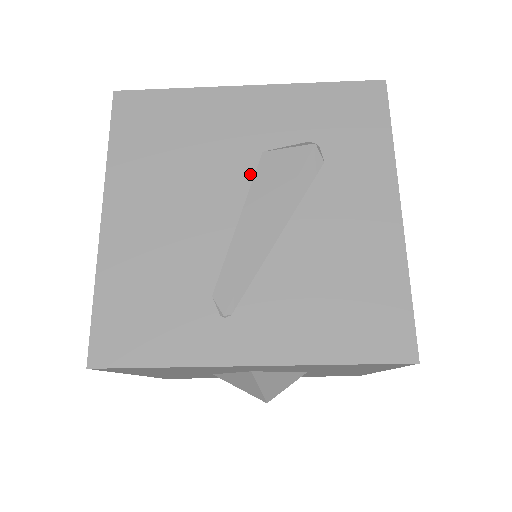
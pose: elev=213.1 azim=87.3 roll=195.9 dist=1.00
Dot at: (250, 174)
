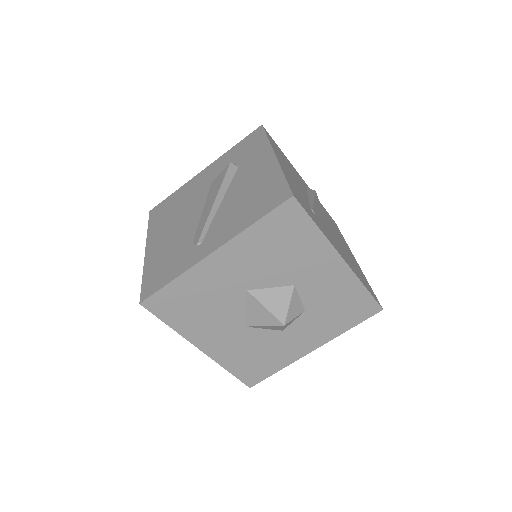
Dot at: (206, 194)
